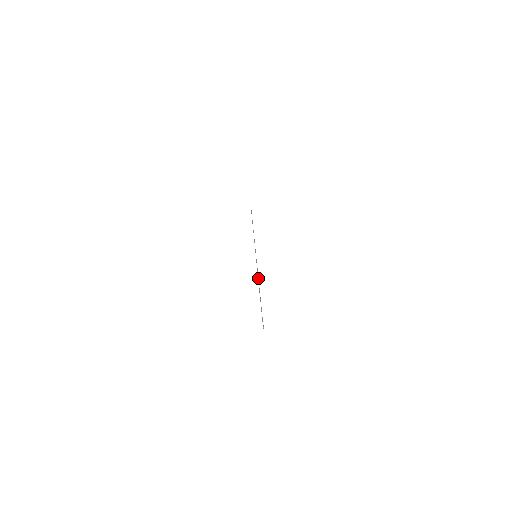
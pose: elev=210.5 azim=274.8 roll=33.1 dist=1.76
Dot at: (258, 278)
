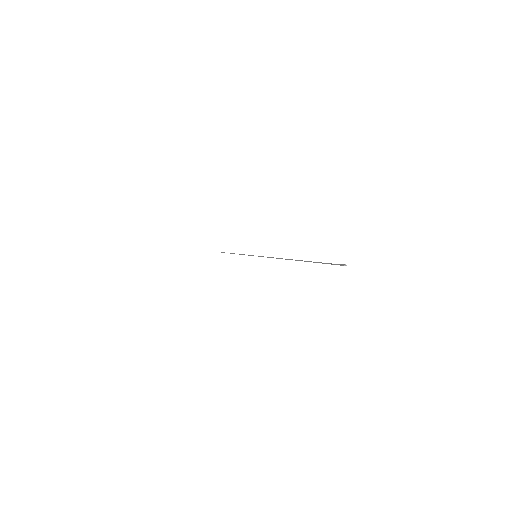
Dot at: occluded
